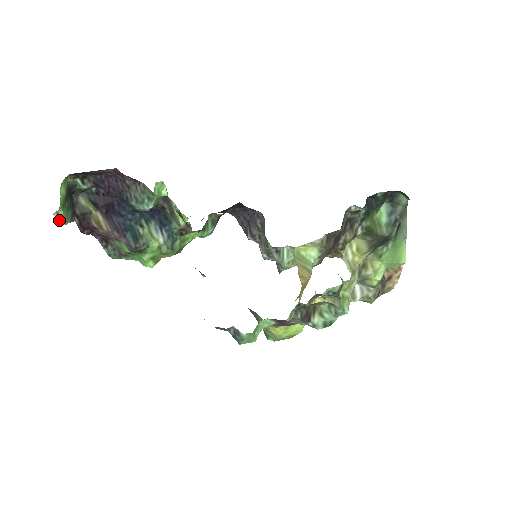
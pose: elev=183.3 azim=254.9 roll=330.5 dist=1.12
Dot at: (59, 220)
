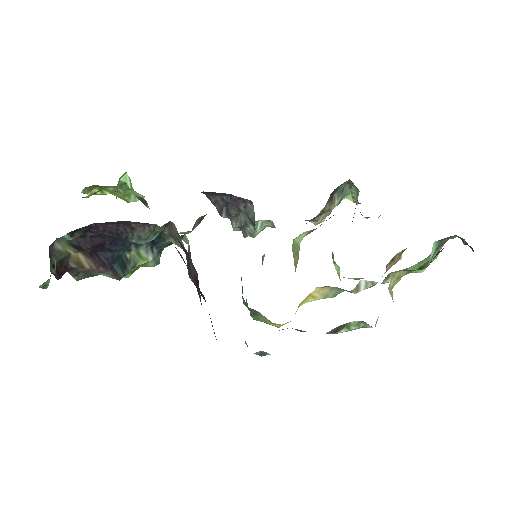
Dot at: (43, 288)
